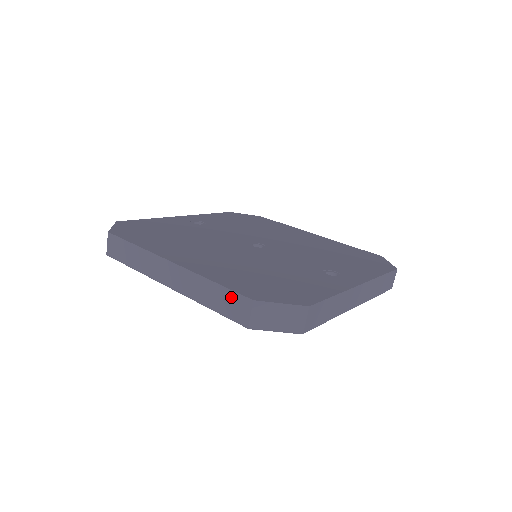
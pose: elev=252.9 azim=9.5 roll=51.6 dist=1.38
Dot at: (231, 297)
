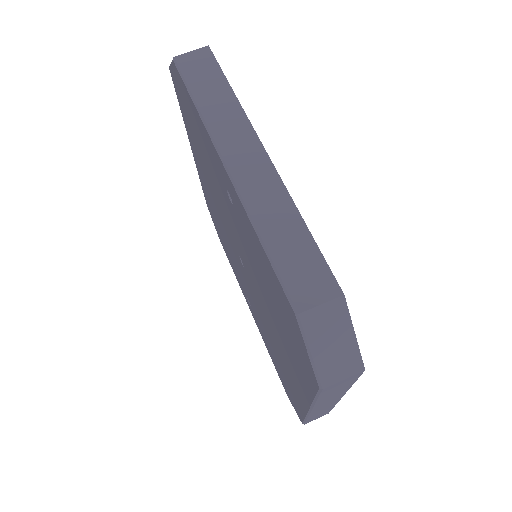
Dot at: occluded
